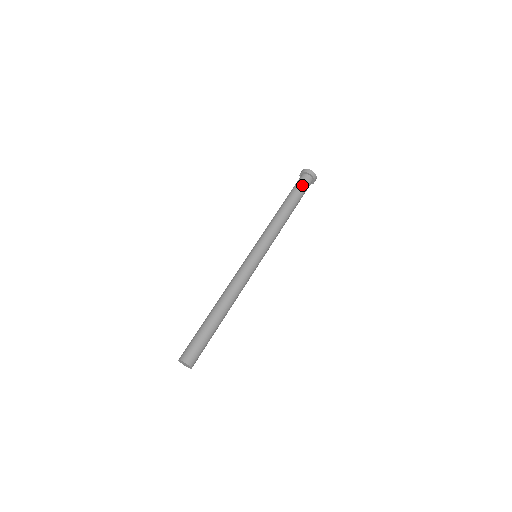
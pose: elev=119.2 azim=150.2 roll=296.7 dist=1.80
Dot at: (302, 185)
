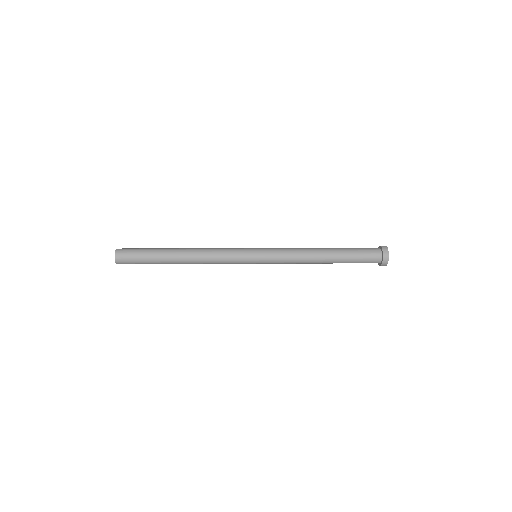
Dot at: (362, 248)
